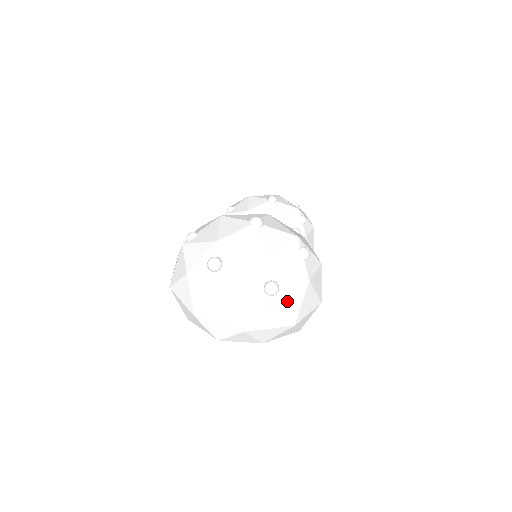
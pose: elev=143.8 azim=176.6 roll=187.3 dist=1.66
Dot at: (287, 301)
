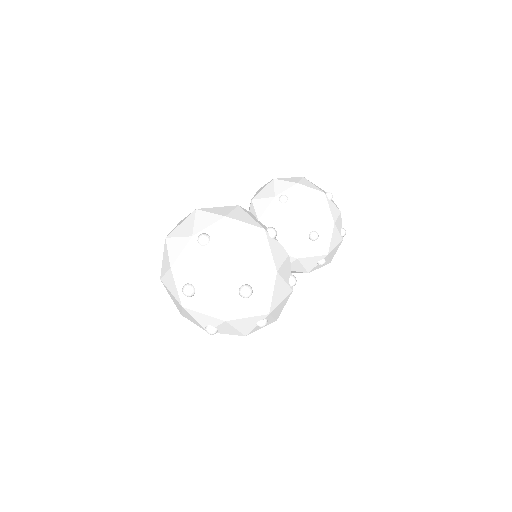
Dot at: occluded
